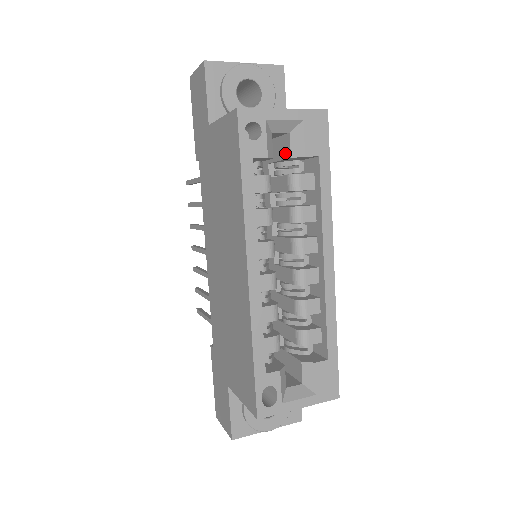
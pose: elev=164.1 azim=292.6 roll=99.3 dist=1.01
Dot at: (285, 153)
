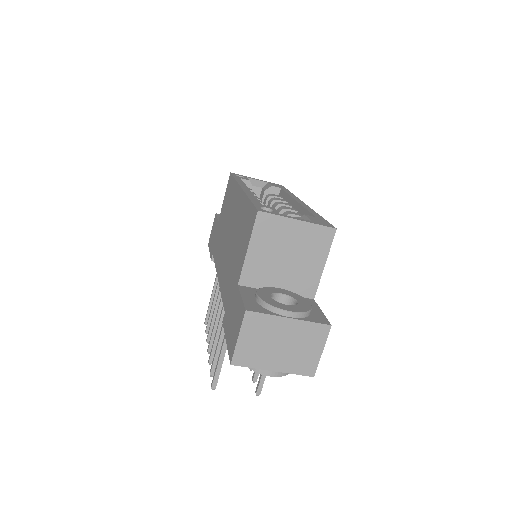
Dot at: (262, 196)
